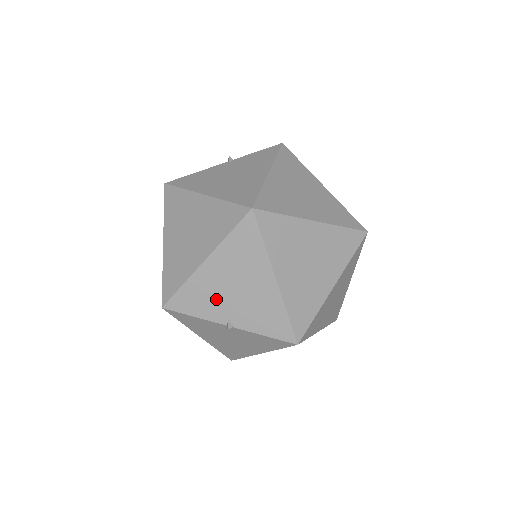
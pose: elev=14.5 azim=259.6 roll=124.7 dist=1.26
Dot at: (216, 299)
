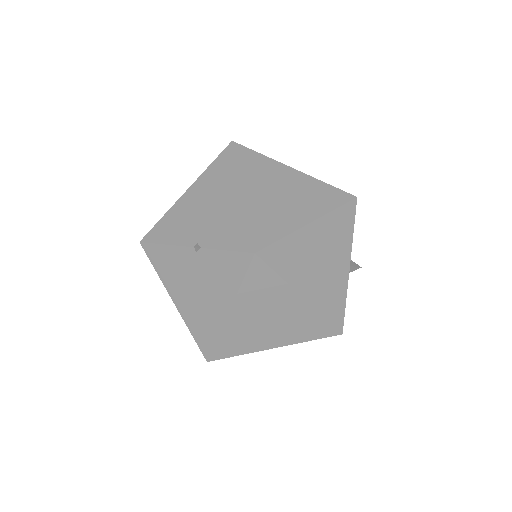
Dot at: occluded
